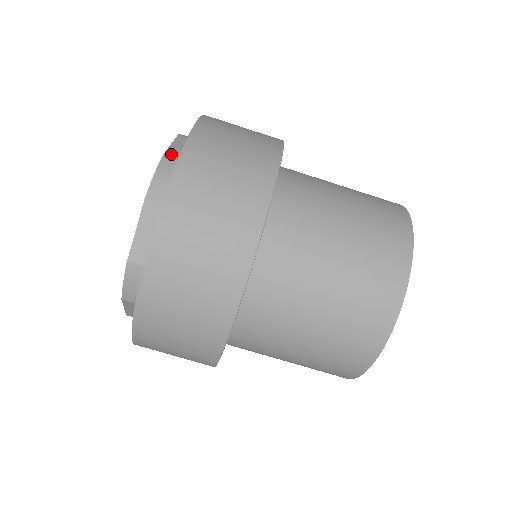
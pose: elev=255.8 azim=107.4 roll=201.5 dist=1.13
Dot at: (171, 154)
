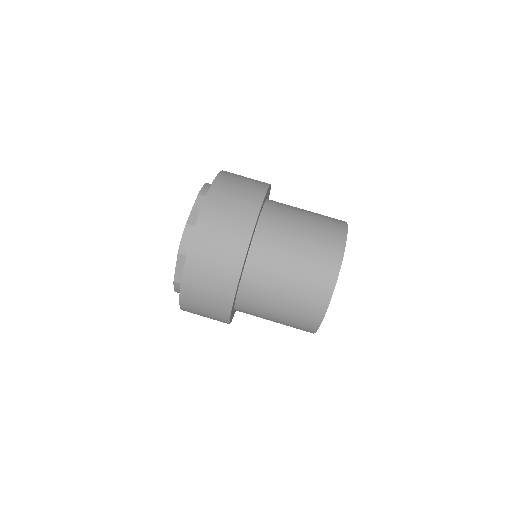
Dot at: occluded
